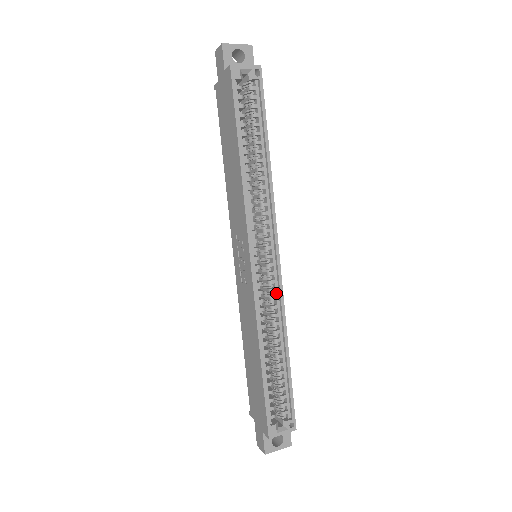
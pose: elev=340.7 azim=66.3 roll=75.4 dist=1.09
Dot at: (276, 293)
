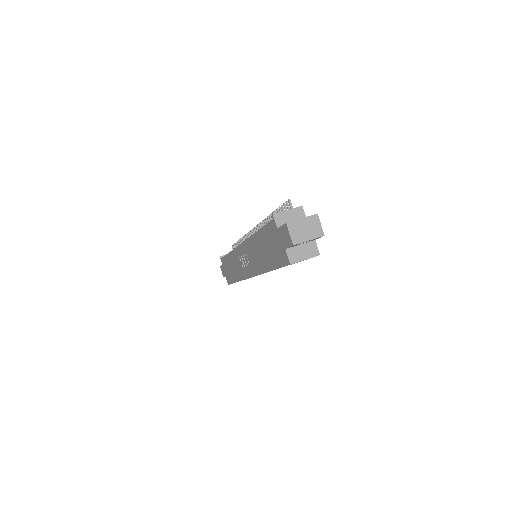
Dot at: occluded
